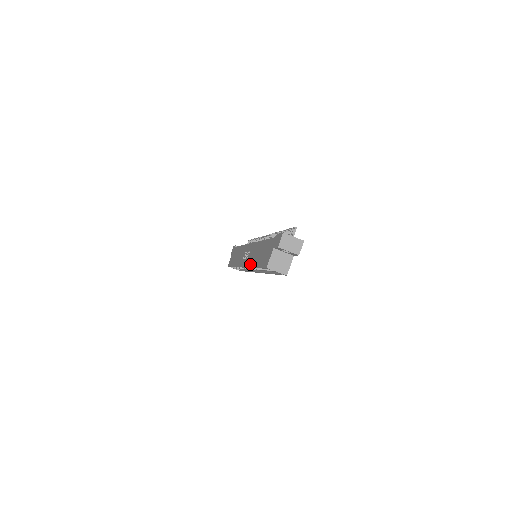
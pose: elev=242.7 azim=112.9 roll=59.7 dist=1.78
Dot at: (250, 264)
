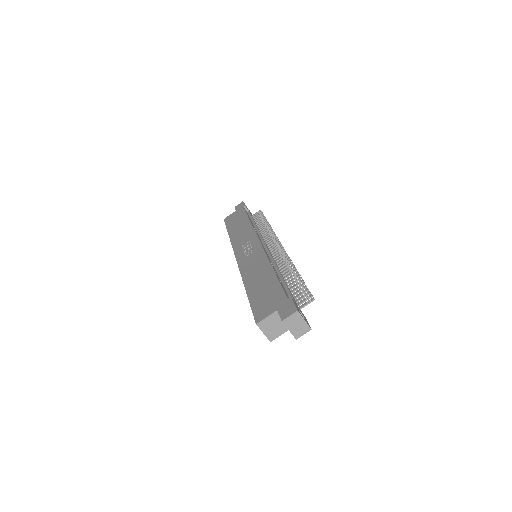
Dot at: (244, 275)
